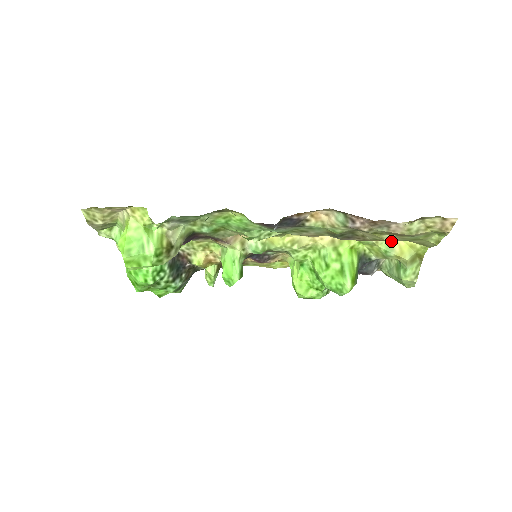
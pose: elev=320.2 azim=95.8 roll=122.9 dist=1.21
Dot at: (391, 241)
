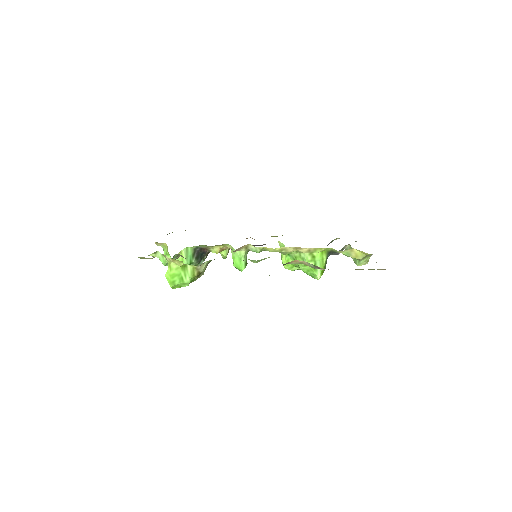
Dot at: (349, 251)
